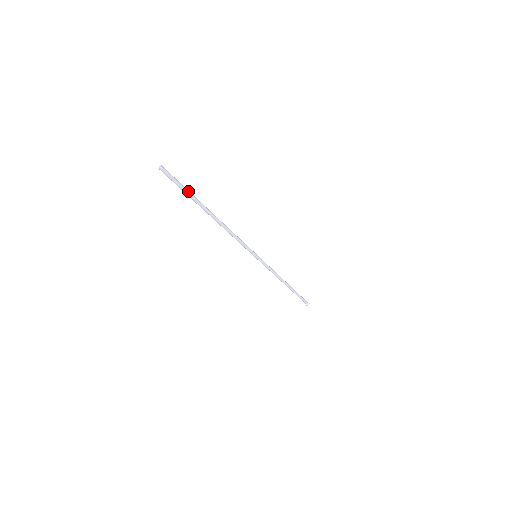
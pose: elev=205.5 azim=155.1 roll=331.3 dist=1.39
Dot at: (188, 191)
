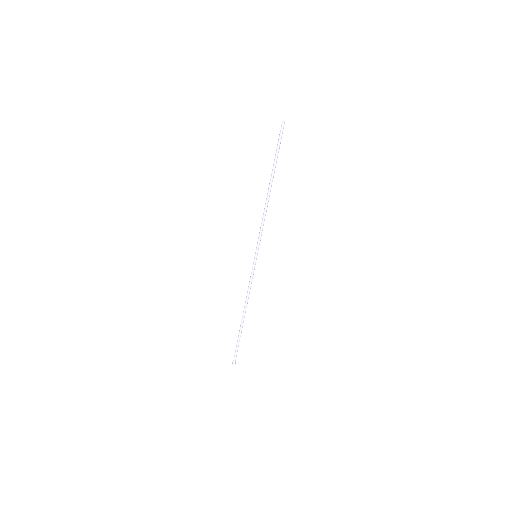
Dot at: occluded
